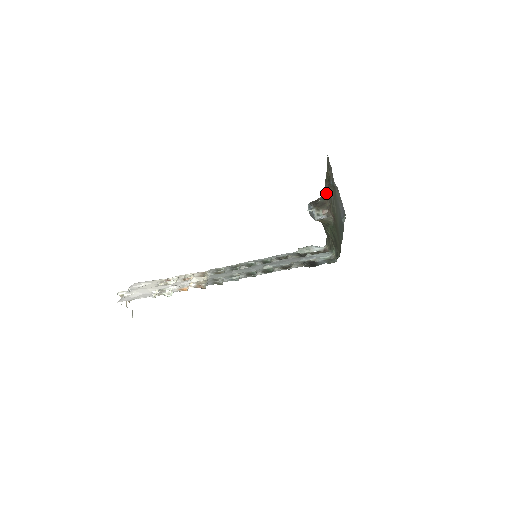
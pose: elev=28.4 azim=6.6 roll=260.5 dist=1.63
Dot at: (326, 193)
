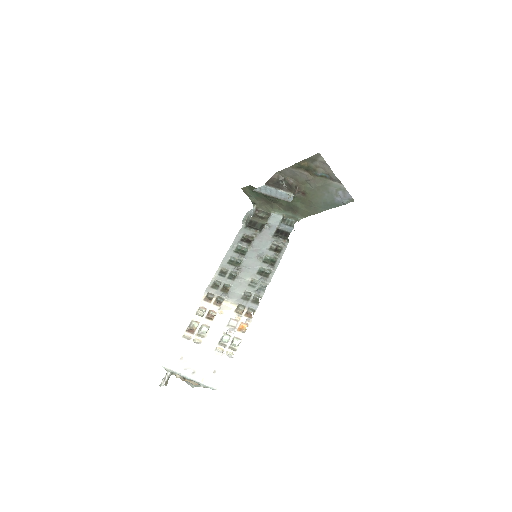
Dot at: (288, 175)
